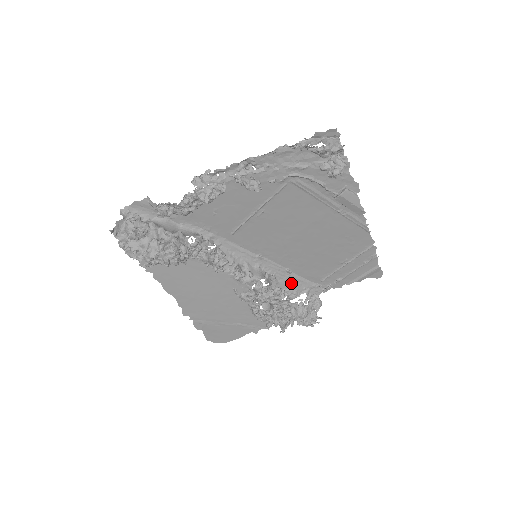
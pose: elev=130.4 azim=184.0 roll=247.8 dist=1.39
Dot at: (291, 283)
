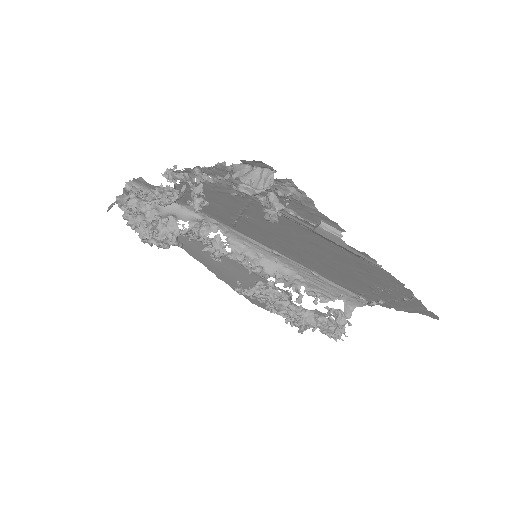
Dot at: (322, 285)
